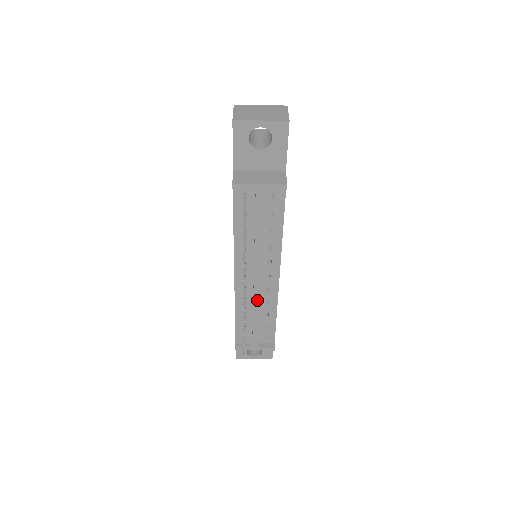
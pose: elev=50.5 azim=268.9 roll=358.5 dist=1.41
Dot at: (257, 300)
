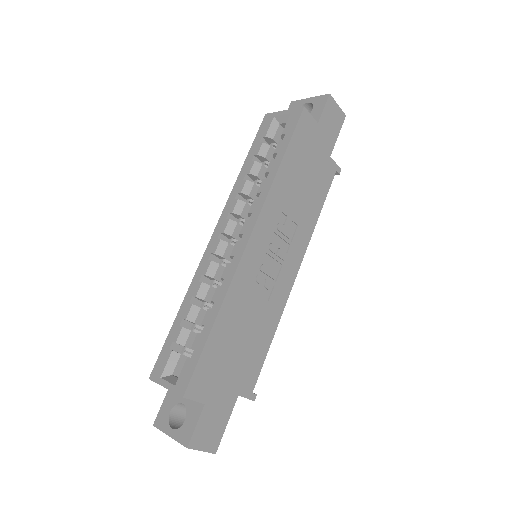
Dot at: occluded
